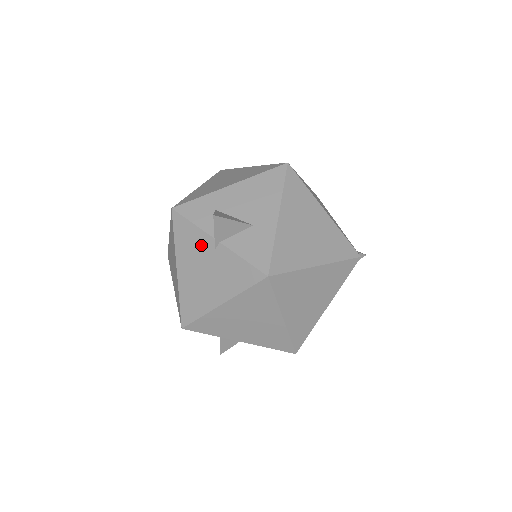
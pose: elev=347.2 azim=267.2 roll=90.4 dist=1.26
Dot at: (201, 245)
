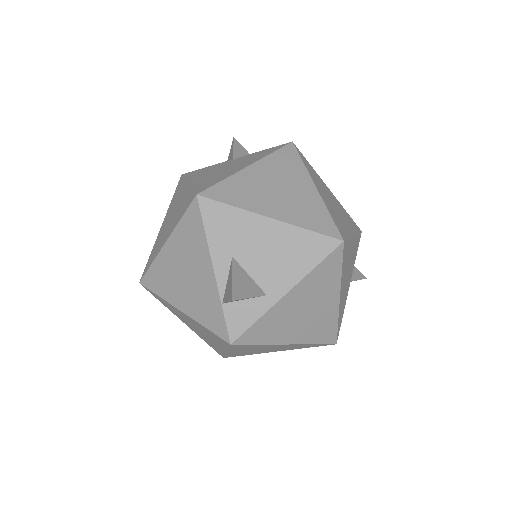
Dot at: (217, 166)
